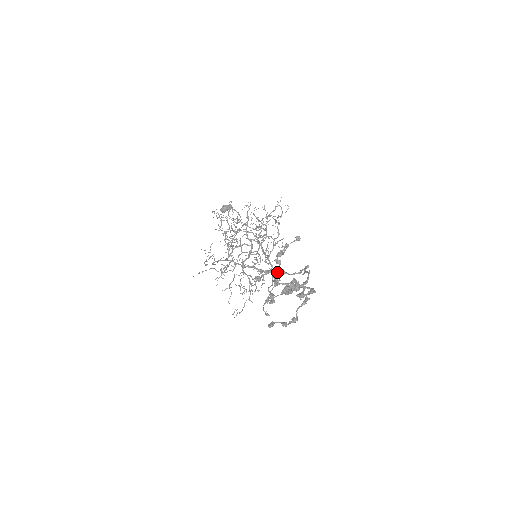
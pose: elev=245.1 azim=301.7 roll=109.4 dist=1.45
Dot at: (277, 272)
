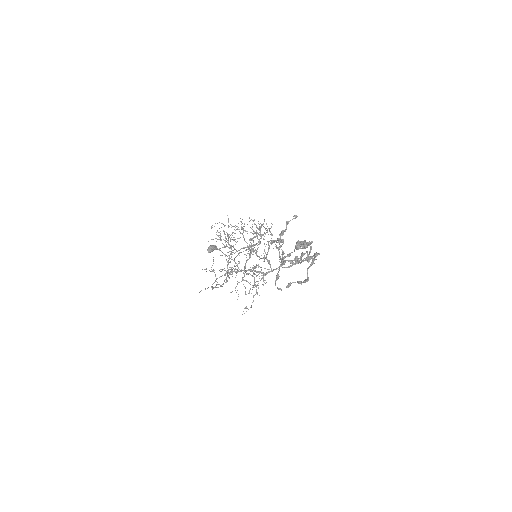
Dot at: (276, 269)
